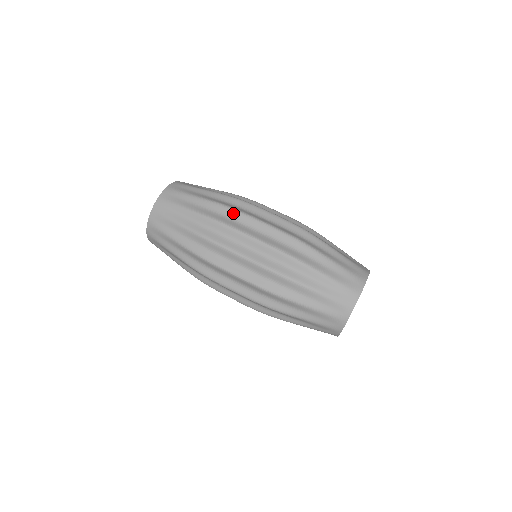
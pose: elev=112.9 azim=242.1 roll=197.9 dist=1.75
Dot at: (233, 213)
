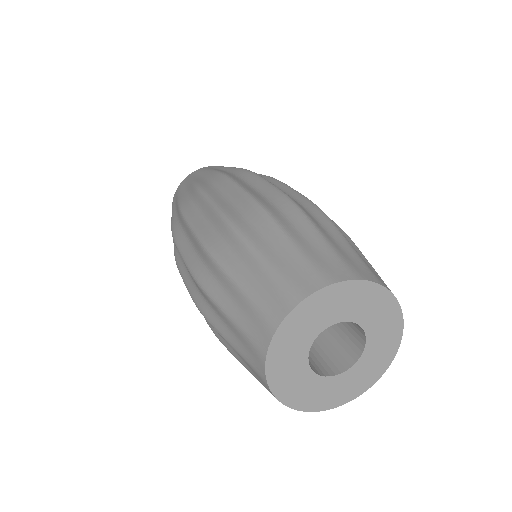
Dot at: occluded
